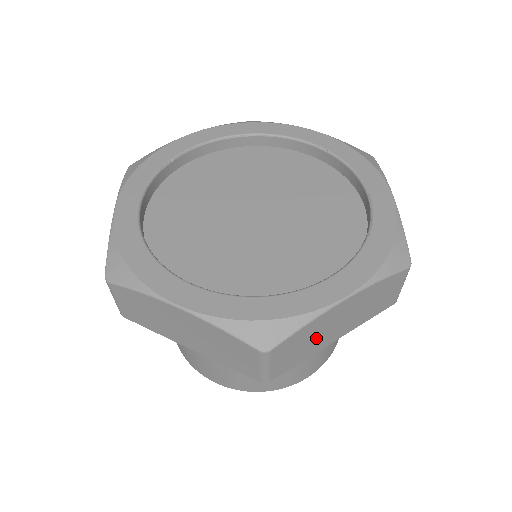
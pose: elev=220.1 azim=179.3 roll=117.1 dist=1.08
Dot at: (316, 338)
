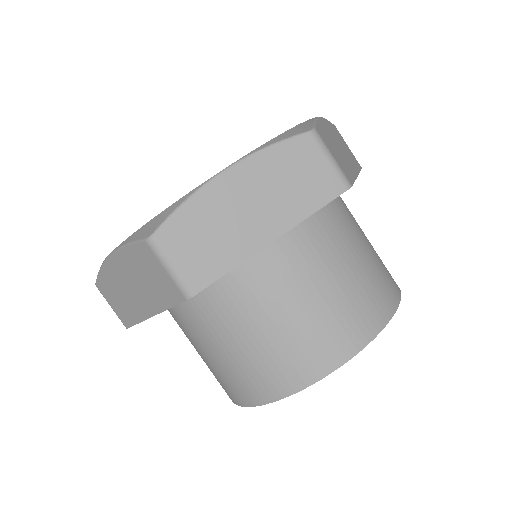
Dot at: (224, 229)
